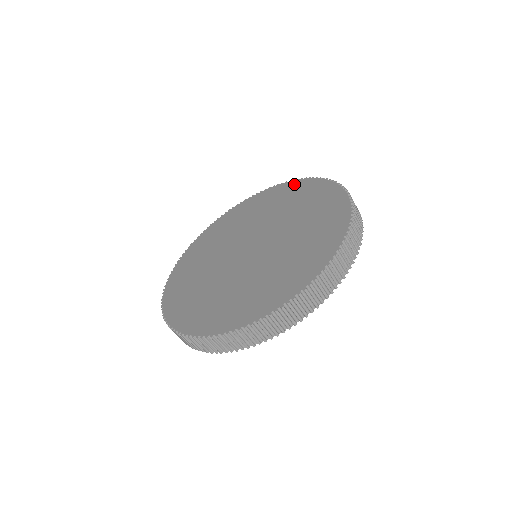
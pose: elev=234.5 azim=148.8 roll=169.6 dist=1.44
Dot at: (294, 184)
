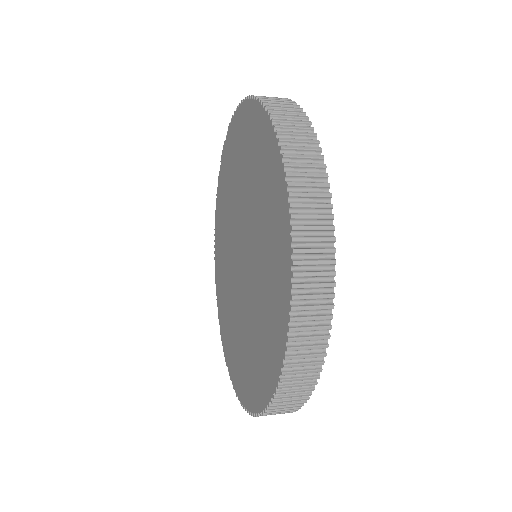
Dot at: (276, 168)
